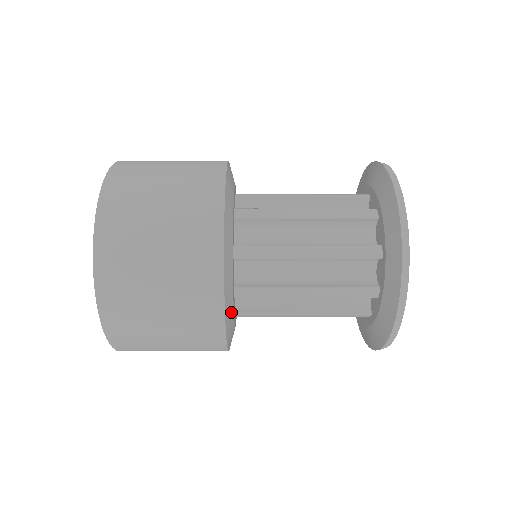
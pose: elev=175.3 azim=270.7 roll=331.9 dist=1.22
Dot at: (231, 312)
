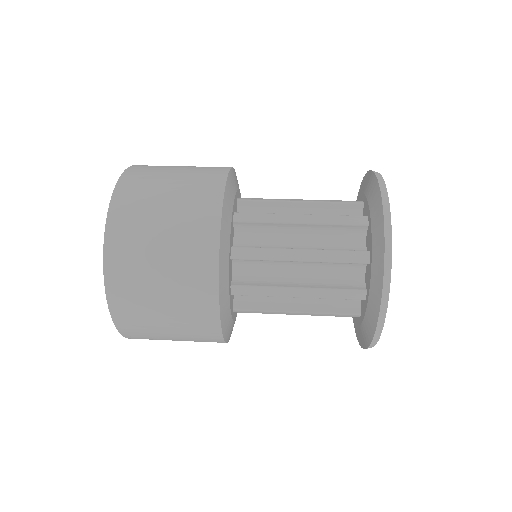
Dot at: occluded
